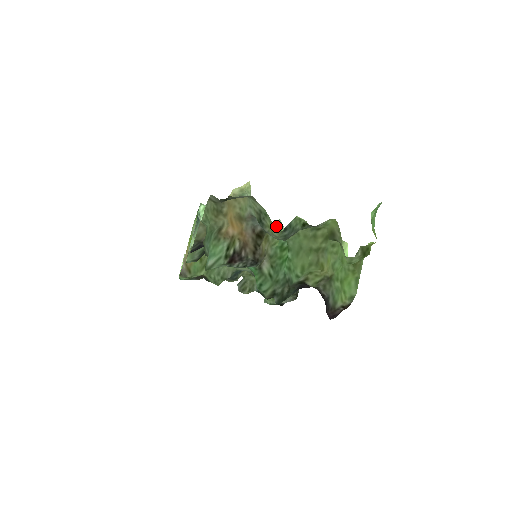
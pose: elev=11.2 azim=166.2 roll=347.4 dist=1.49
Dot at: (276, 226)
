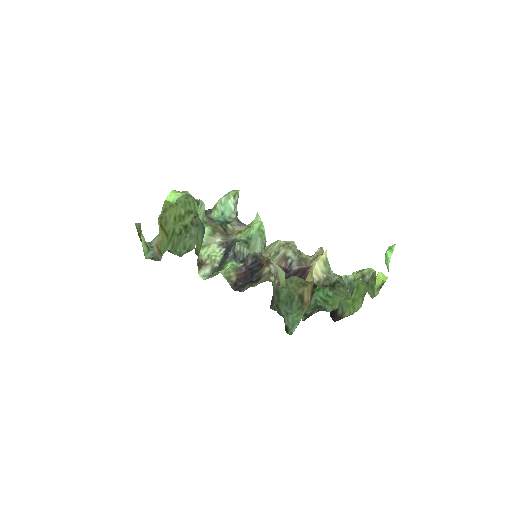
Dot at: occluded
